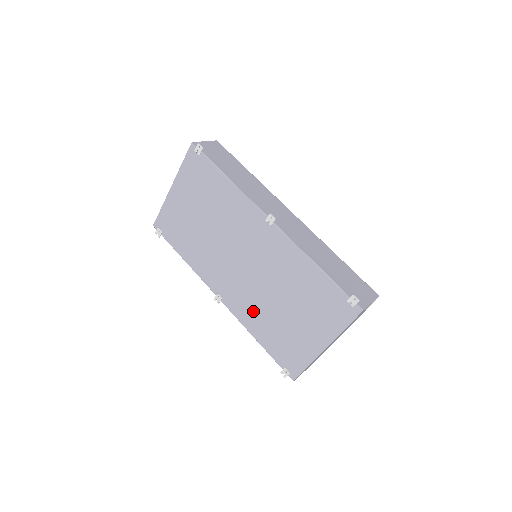
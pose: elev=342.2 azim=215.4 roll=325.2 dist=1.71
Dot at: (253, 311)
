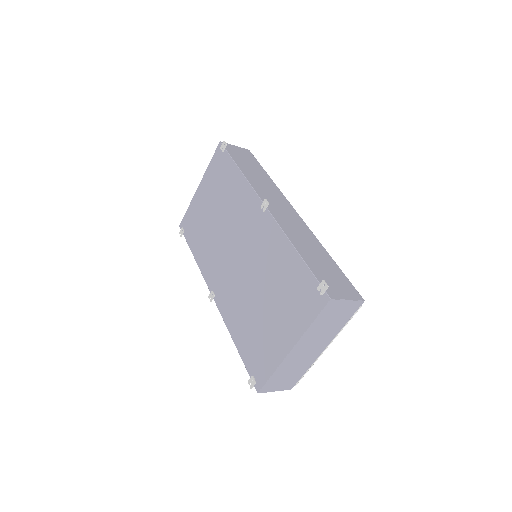
Dot at: (236, 308)
